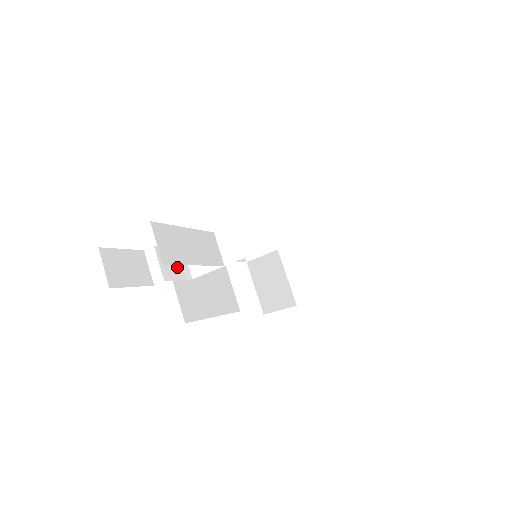
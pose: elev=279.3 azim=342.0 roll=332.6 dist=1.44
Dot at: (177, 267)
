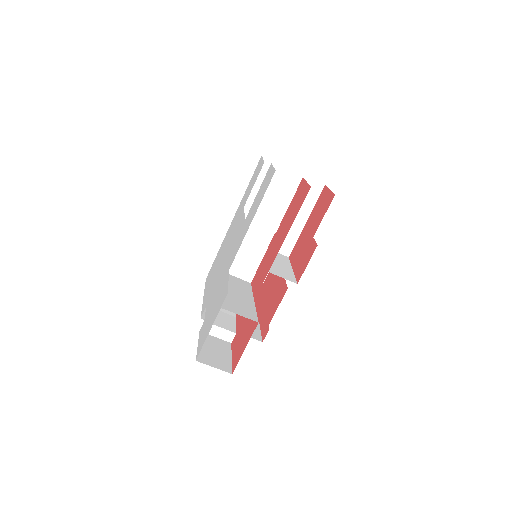
Dot at: (224, 317)
